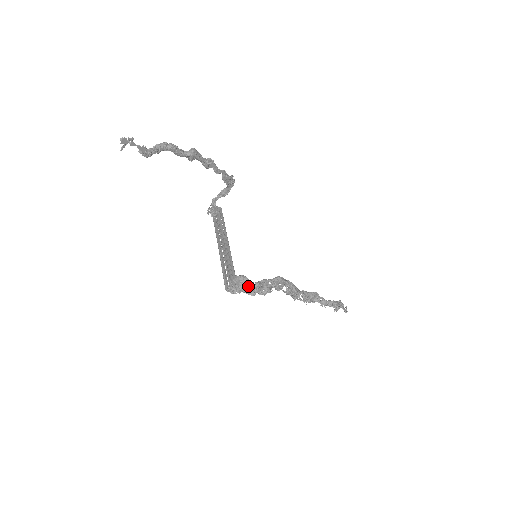
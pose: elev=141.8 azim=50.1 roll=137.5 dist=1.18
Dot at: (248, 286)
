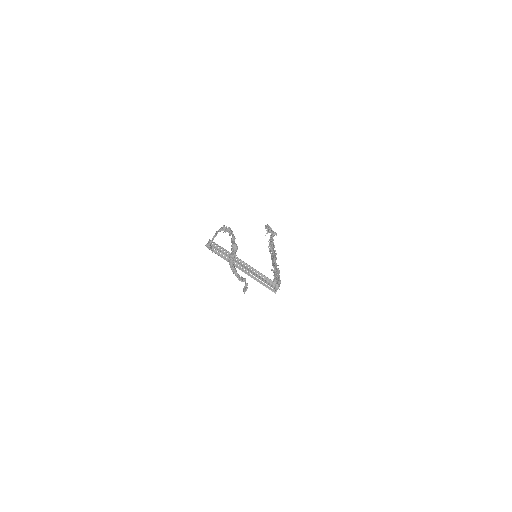
Dot at: (280, 282)
